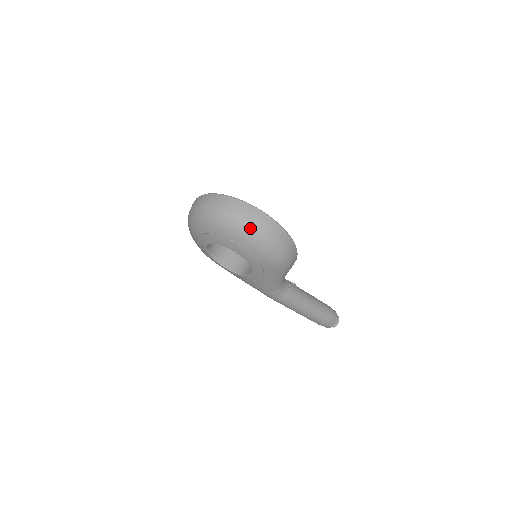
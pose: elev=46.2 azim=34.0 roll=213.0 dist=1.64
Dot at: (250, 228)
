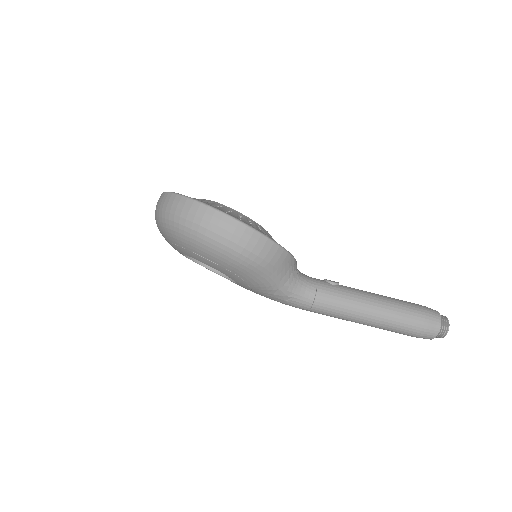
Dot at: (179, 224)
